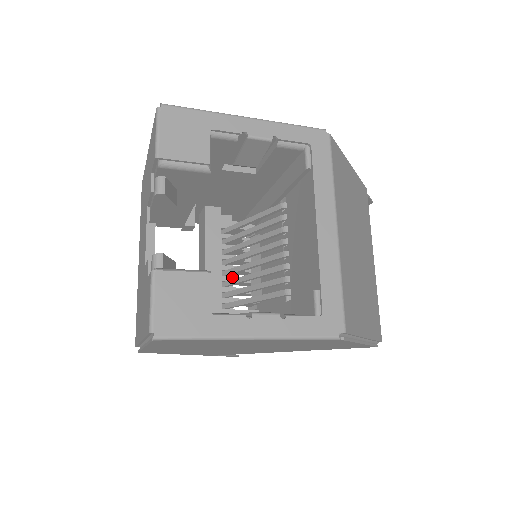
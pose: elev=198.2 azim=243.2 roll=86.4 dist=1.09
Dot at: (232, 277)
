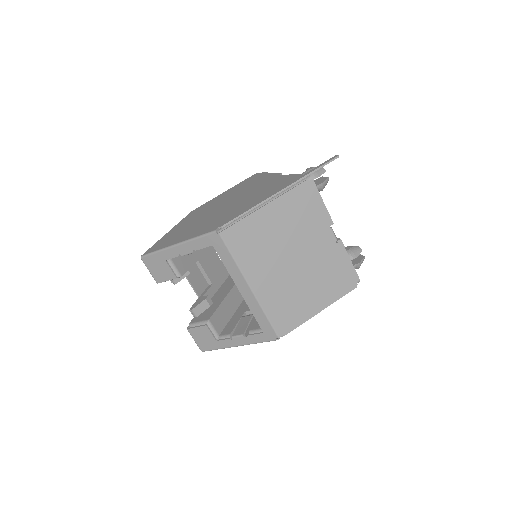
Dot at: occluded
